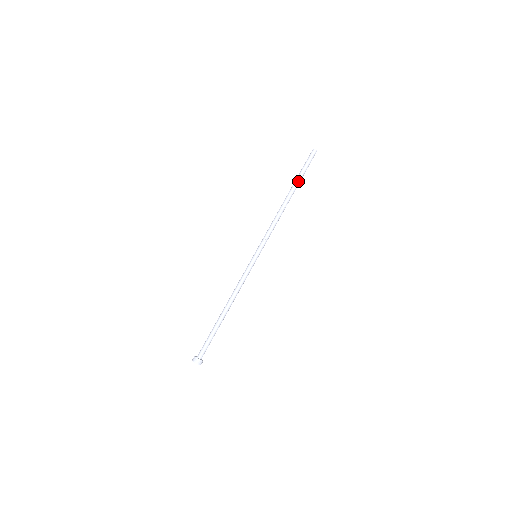
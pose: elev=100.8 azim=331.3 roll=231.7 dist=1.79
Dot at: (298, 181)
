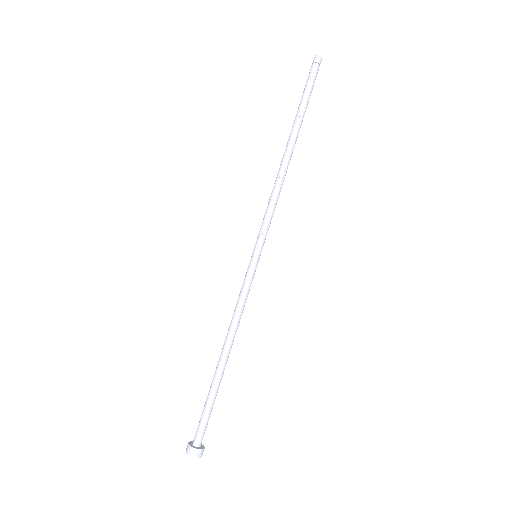
Dot at: (303, 116)
